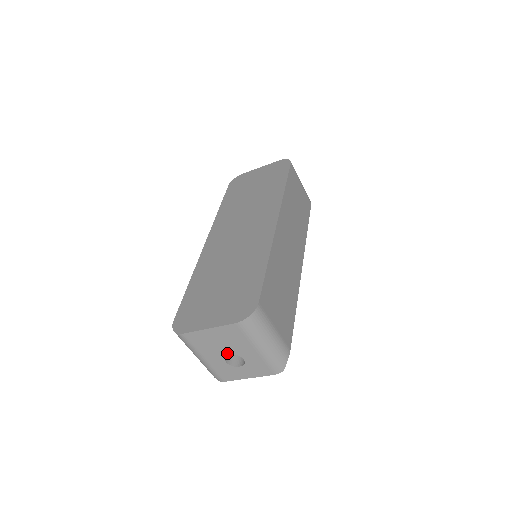
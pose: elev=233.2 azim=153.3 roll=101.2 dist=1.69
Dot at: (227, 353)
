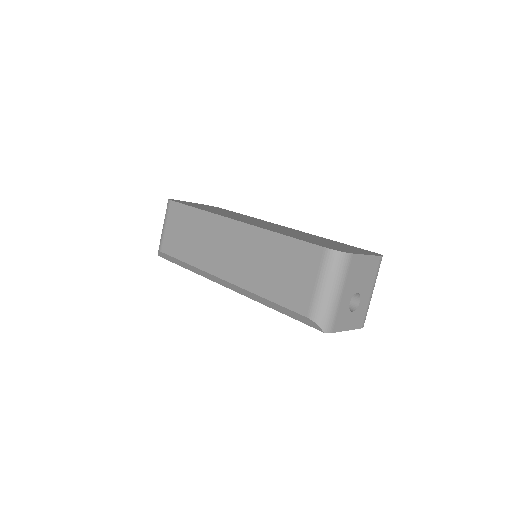
Dot at: (357, 291)
